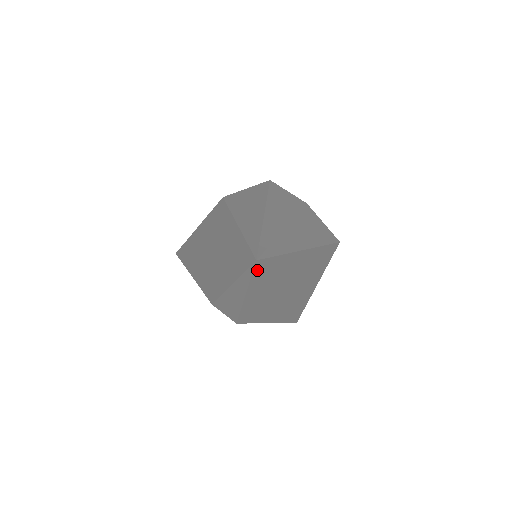
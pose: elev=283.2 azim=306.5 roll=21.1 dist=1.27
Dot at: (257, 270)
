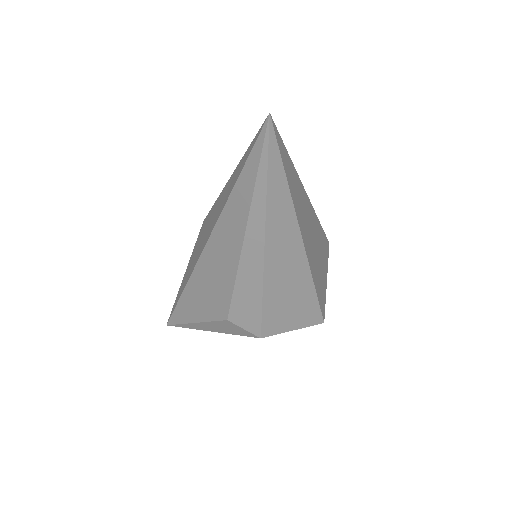
Dot at: (272, 144)
